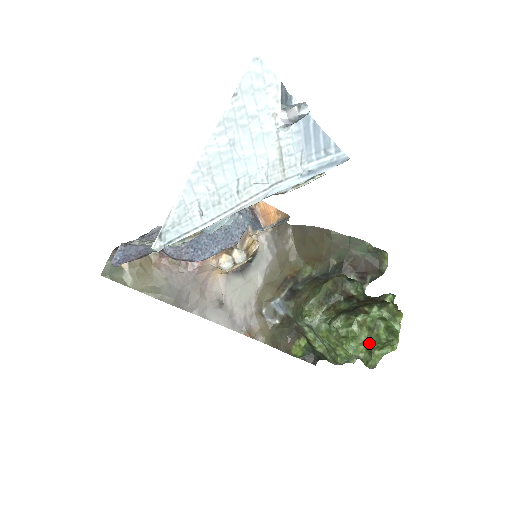
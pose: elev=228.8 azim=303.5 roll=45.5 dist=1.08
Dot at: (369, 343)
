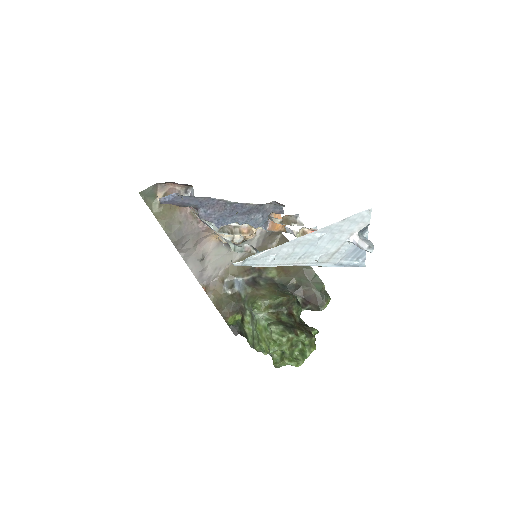
Dot at: (285, 353)
